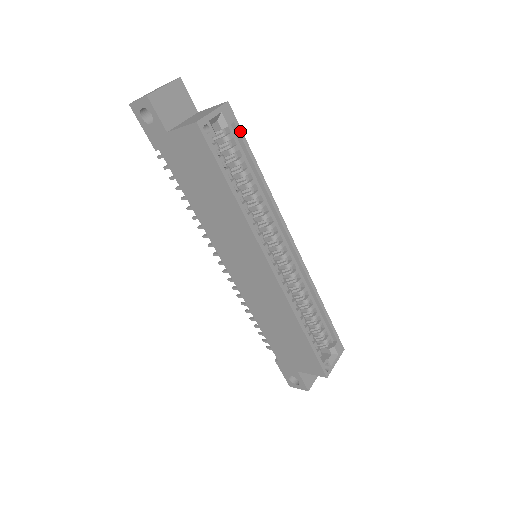
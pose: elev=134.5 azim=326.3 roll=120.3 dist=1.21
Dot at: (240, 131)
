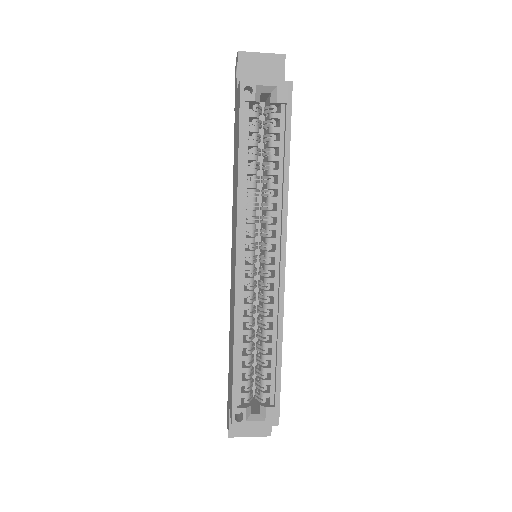
Dot at: (289, 115)
